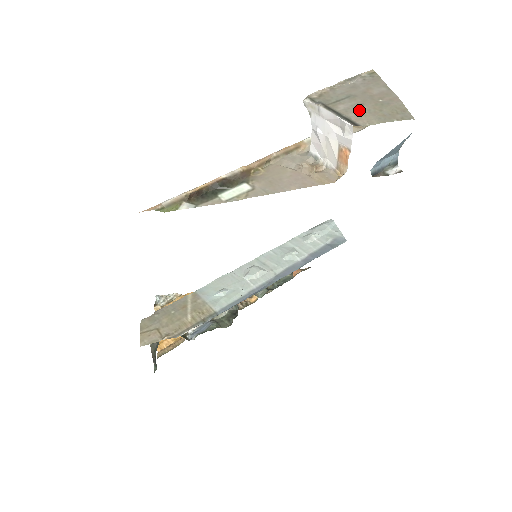
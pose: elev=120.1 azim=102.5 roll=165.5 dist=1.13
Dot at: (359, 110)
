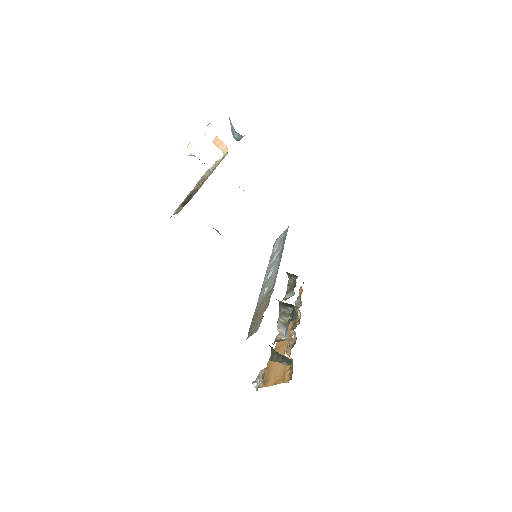
Dot at: occluded
